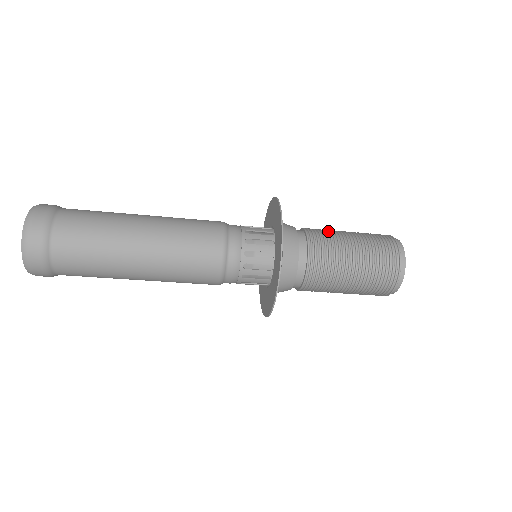
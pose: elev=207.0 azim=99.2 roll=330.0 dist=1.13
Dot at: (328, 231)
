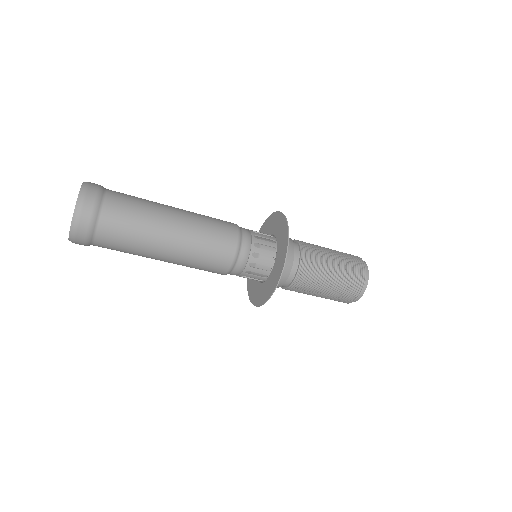
Dot at: occluded
